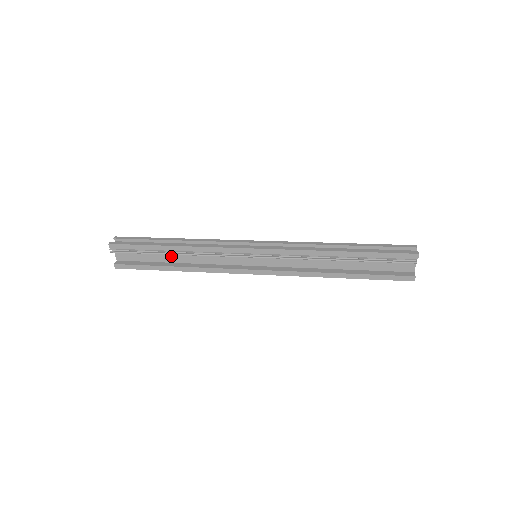
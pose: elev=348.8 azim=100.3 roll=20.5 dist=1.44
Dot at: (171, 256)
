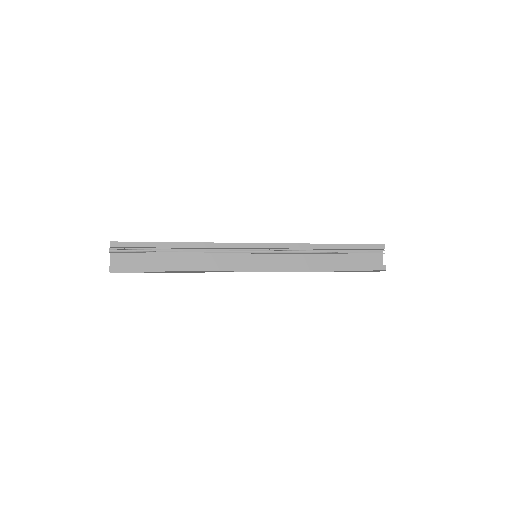
Dot at: (173, 259)
